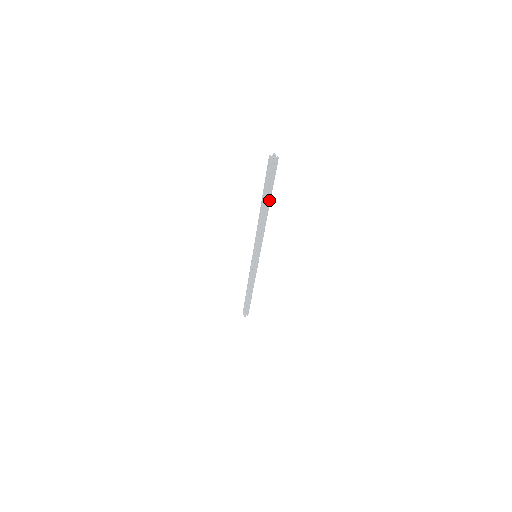
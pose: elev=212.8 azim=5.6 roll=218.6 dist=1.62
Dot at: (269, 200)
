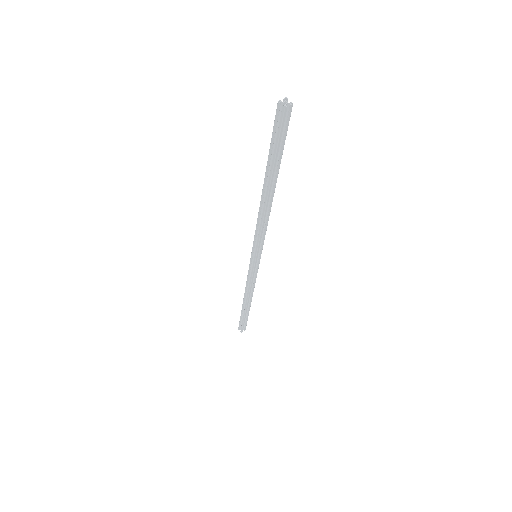
Dot at: (276, 174)
